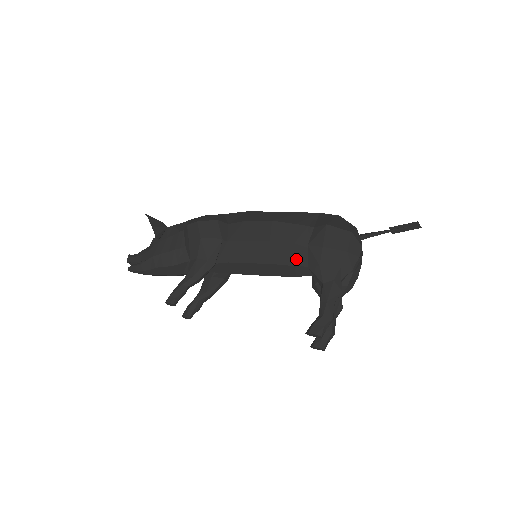
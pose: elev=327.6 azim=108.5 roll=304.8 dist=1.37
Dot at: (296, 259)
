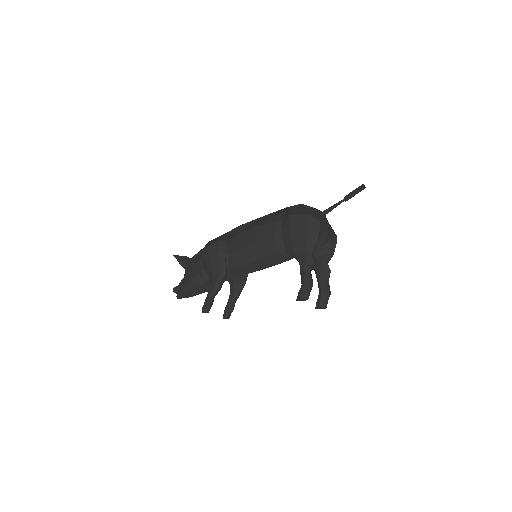
Dot at: (279, 248)
